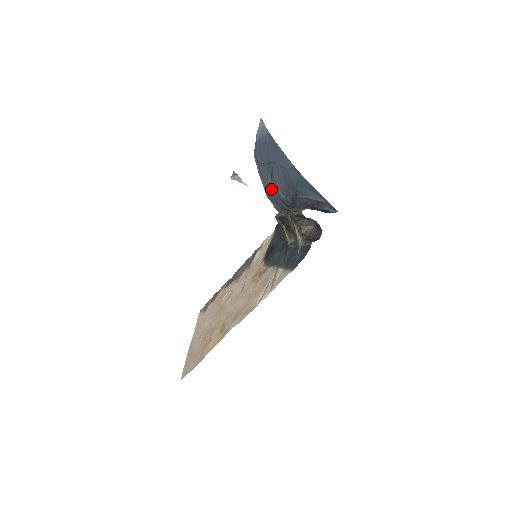
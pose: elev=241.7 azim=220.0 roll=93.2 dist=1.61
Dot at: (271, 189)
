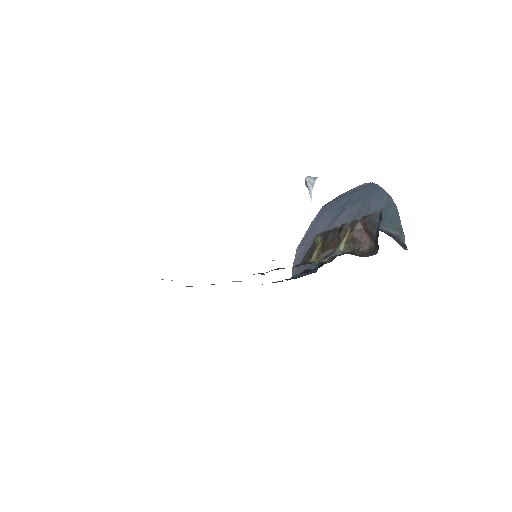
Dot at: occluded
